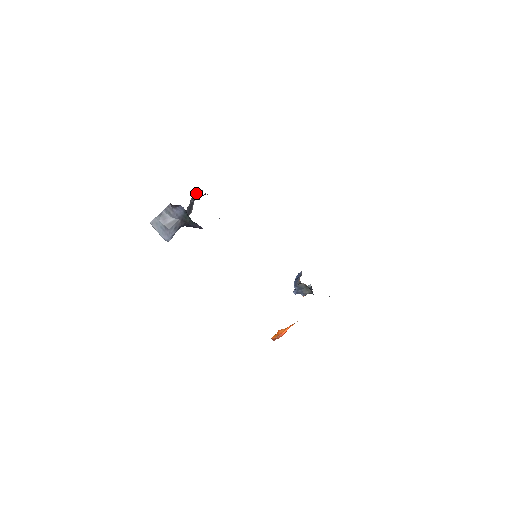
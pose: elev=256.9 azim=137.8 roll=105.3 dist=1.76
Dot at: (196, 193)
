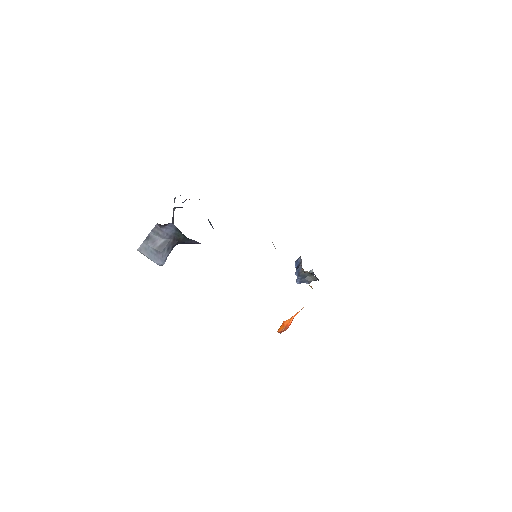
Dot at: (174, 199)
